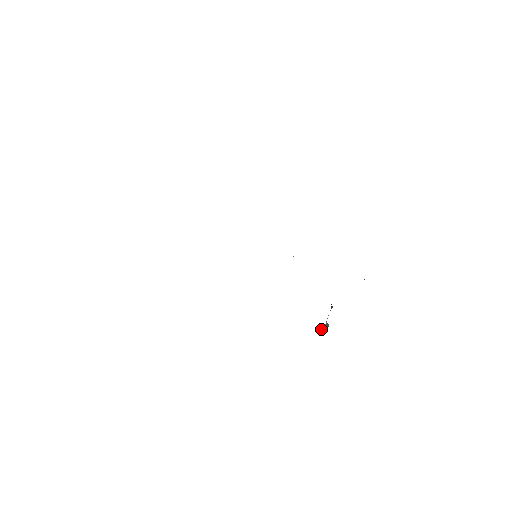
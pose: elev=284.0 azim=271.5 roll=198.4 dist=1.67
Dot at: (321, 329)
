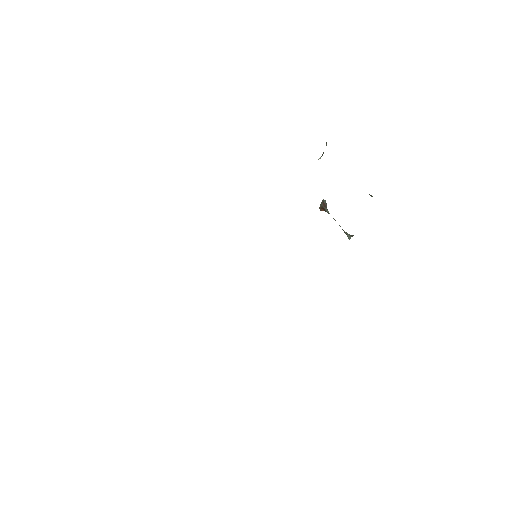
Dot at: occluded
